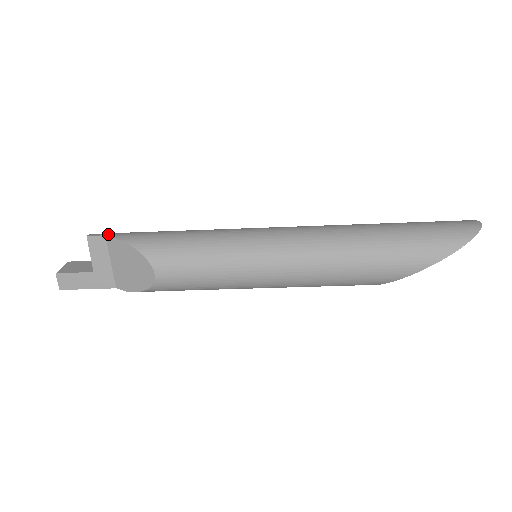
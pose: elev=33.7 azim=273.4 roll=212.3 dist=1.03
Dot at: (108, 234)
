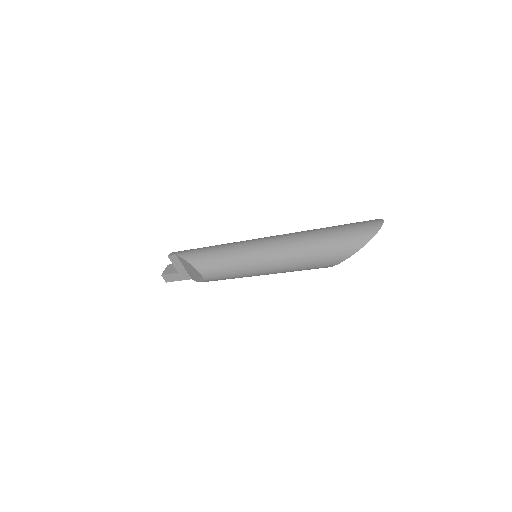
Dot at: (177, 254)
